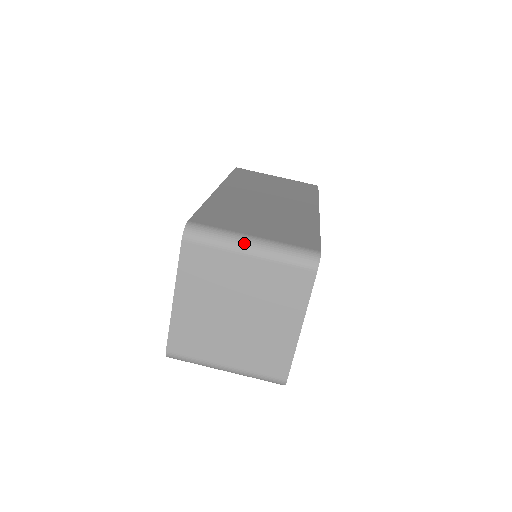
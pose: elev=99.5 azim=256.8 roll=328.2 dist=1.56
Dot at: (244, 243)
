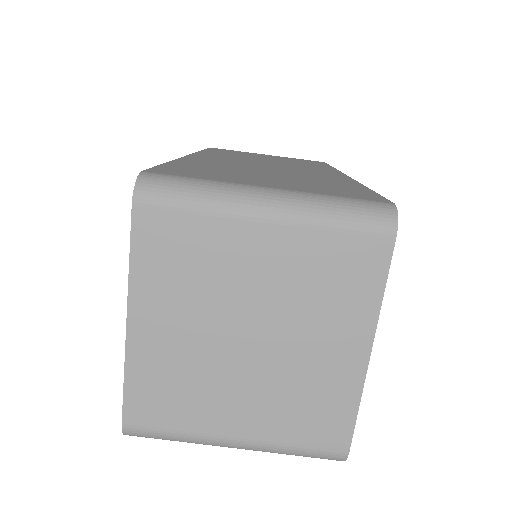
Dot at: (252, 198)
